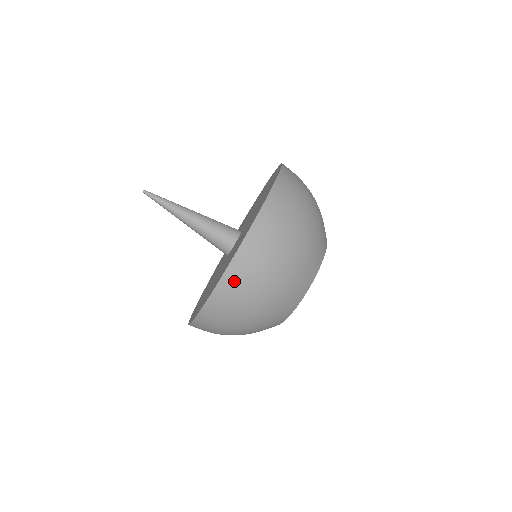
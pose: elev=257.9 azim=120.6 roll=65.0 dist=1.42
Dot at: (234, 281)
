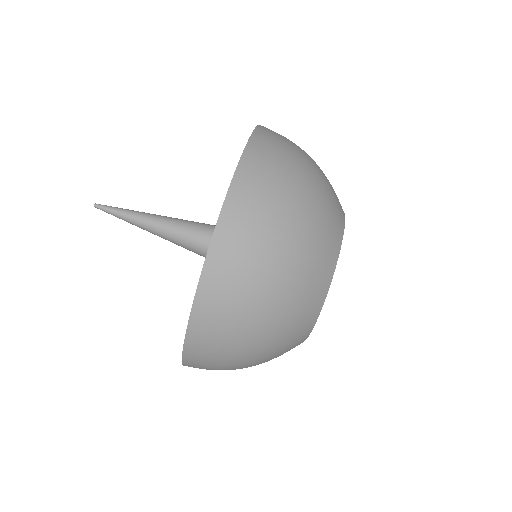
Dot at: (204, 335)
